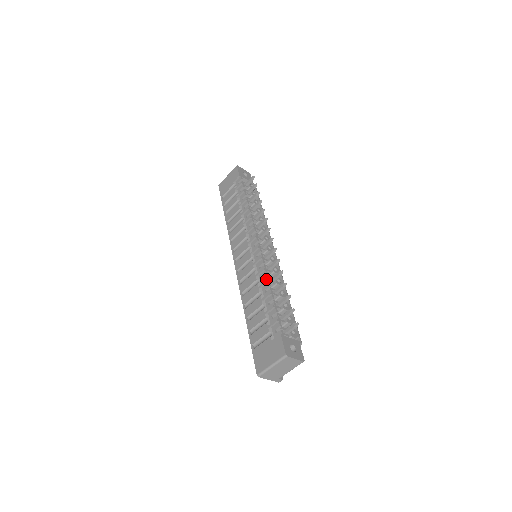
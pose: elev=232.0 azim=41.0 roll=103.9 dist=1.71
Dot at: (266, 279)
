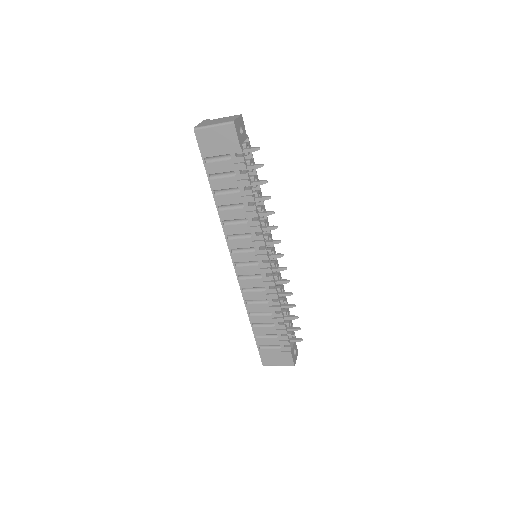
Dot at: (278, 303)
